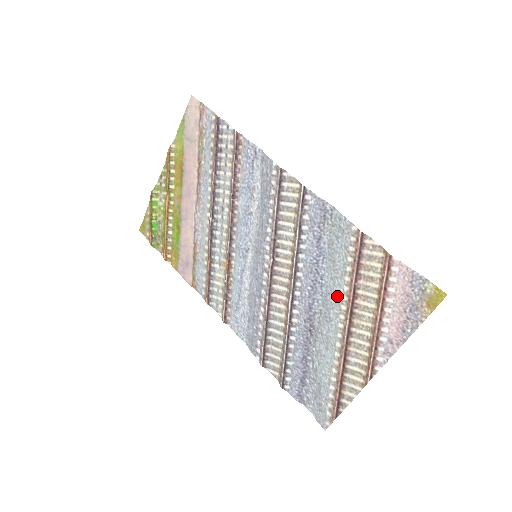
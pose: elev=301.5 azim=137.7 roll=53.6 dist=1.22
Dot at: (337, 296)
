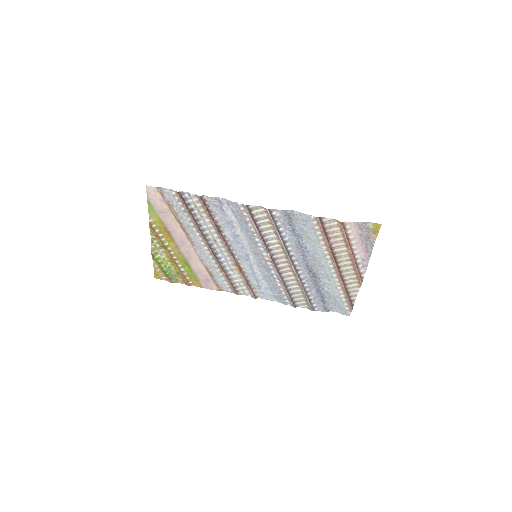
Dot at: (321, 253)
